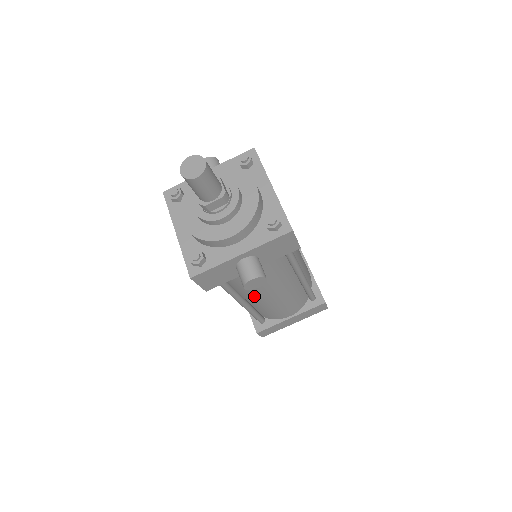
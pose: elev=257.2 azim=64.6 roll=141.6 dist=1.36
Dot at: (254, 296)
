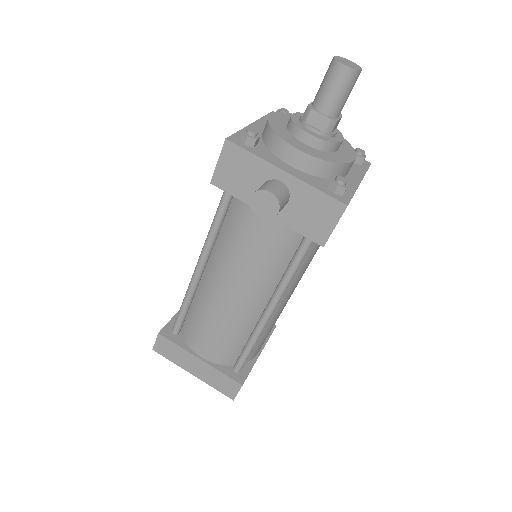
Dot at: (217, 271)
